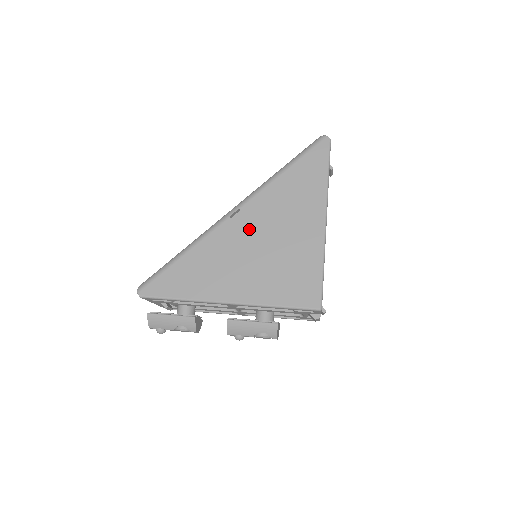
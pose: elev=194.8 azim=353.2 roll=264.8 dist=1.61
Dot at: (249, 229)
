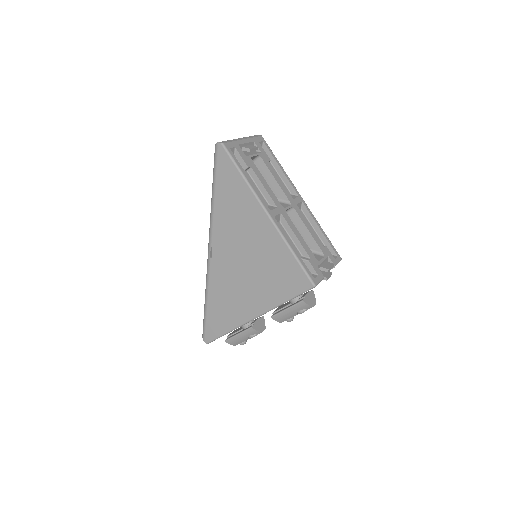
Dot at: (228, 258)
